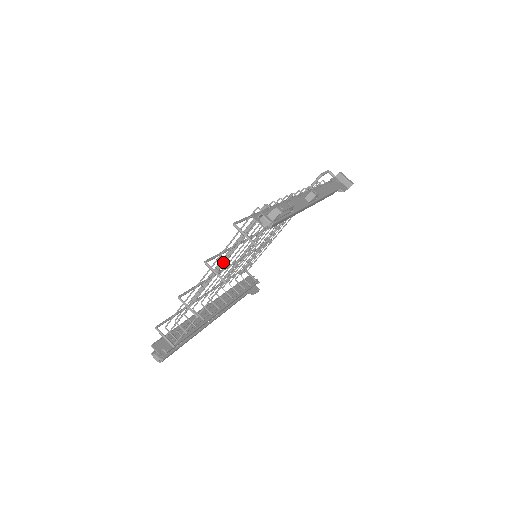
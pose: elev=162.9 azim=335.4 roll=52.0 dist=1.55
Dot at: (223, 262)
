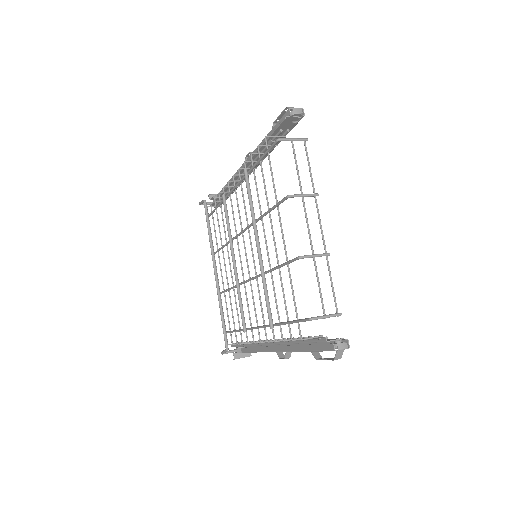
Dot at: (299, 181)
